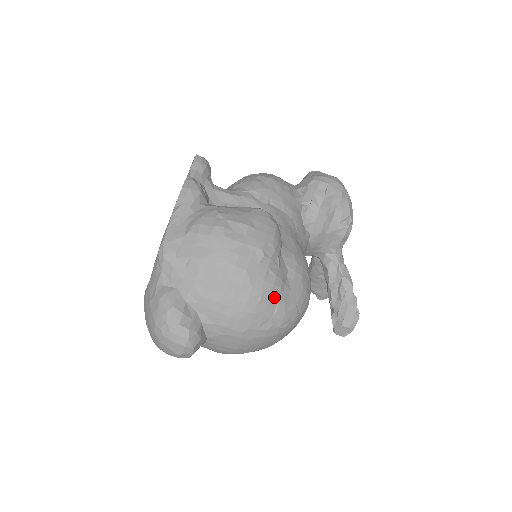
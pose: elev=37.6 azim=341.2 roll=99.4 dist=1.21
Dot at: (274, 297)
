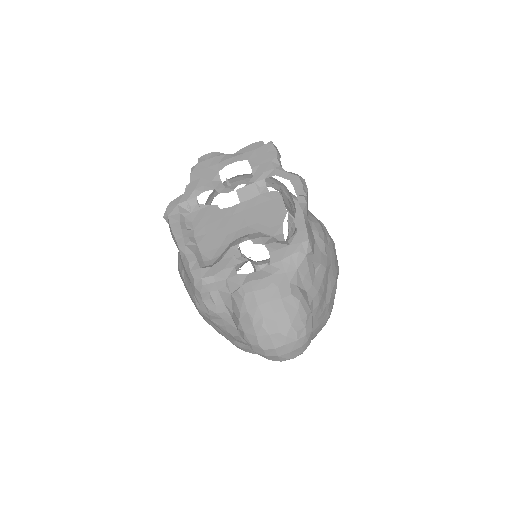
Dot at: occluded
